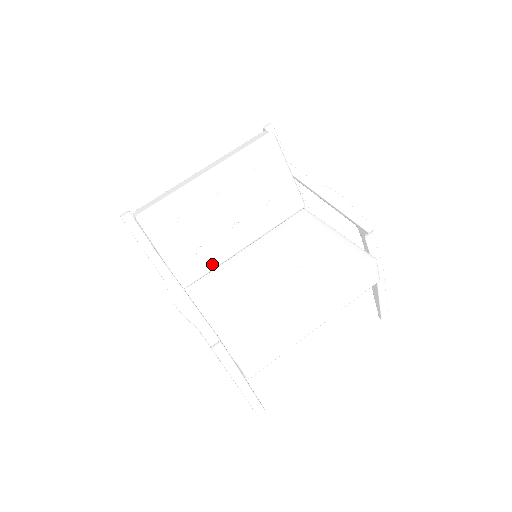
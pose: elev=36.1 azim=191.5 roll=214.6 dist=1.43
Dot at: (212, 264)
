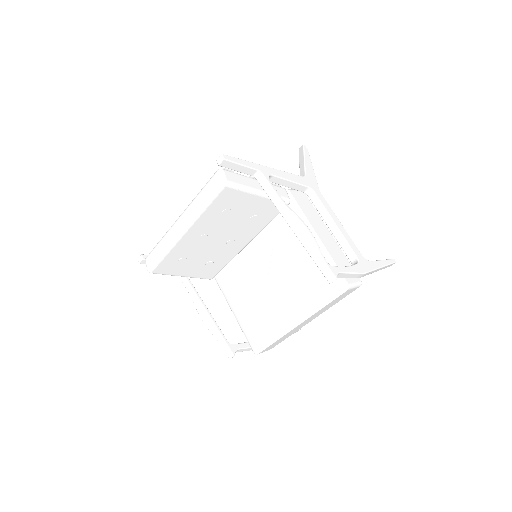
Dot at: (224, 264)
